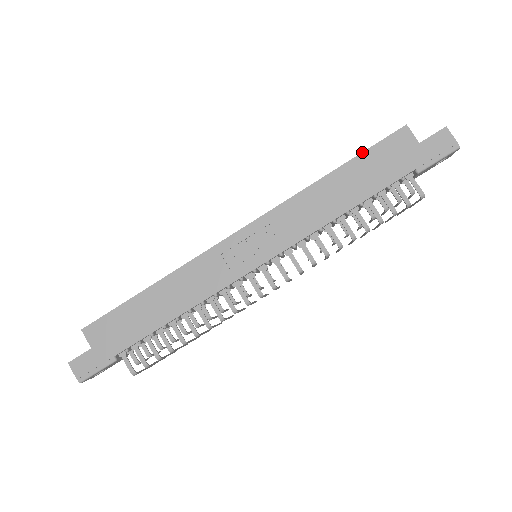
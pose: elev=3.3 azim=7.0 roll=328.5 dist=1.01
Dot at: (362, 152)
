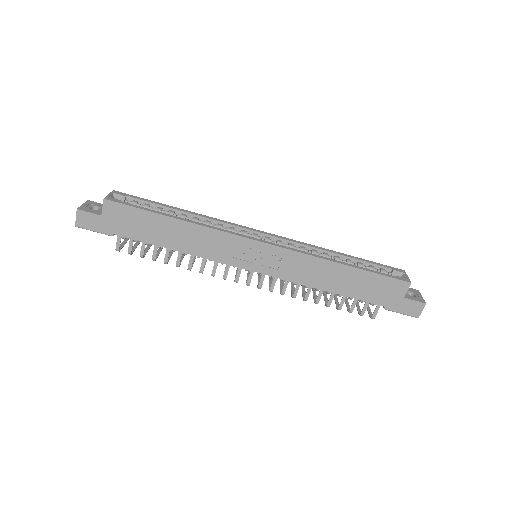
Dot at: (374, 272)
